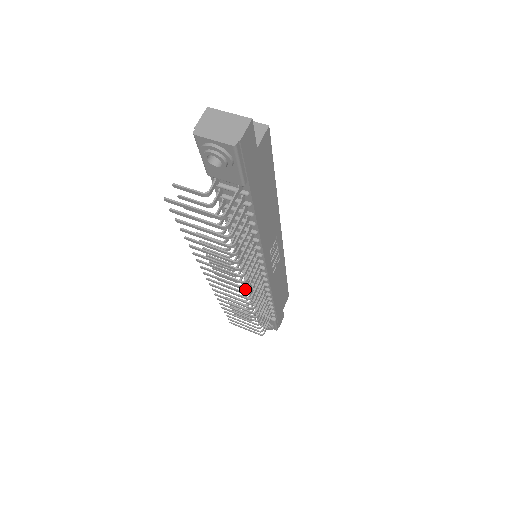
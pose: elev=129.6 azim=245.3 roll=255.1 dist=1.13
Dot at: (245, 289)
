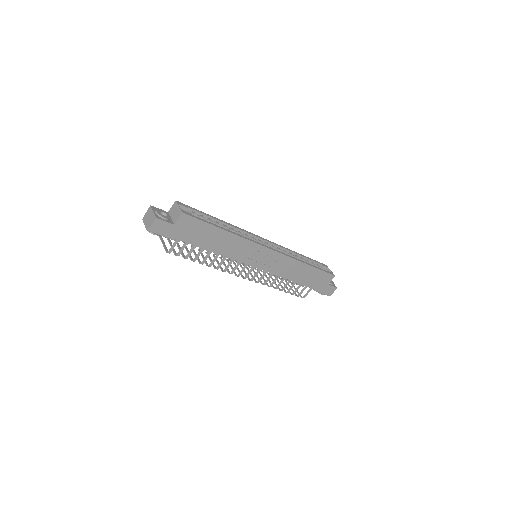
Dot at: (238, 276)
